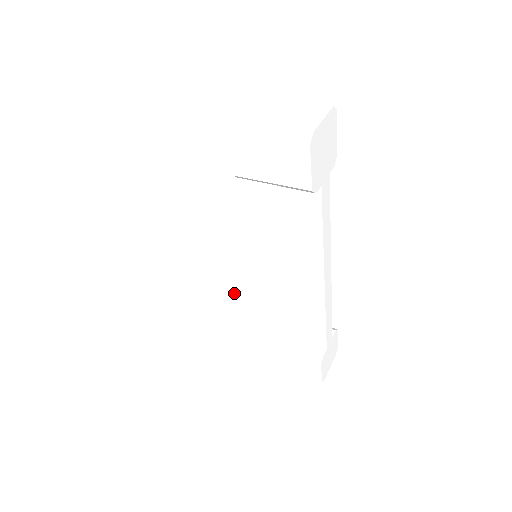
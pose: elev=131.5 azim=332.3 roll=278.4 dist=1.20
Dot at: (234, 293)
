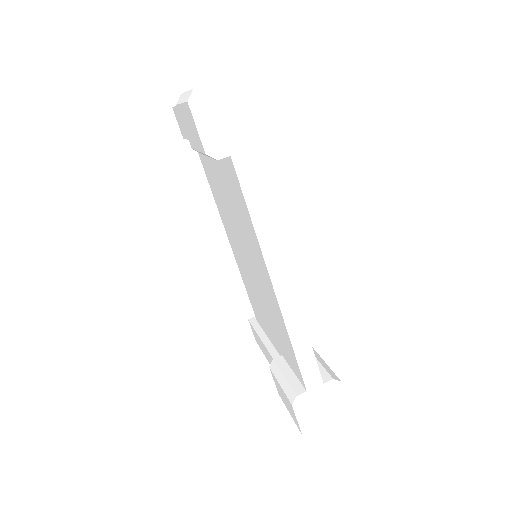
Dot at: (257, 301)
